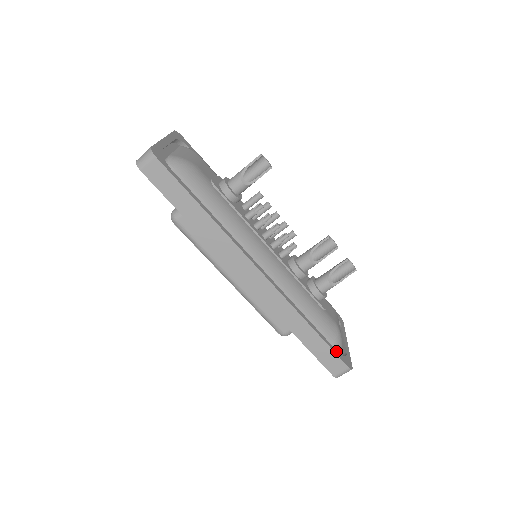
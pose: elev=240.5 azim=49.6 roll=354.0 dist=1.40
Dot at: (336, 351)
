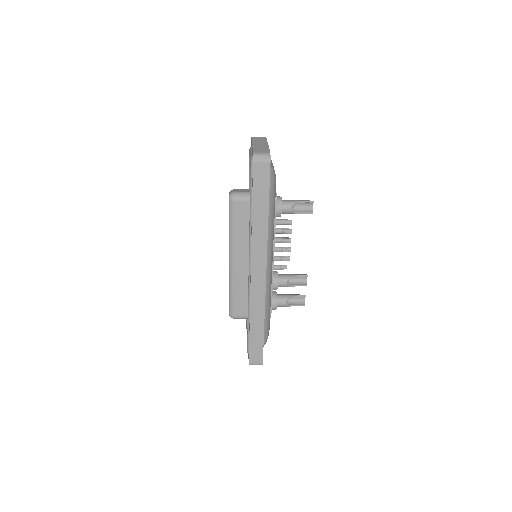
Dot at: occluded
